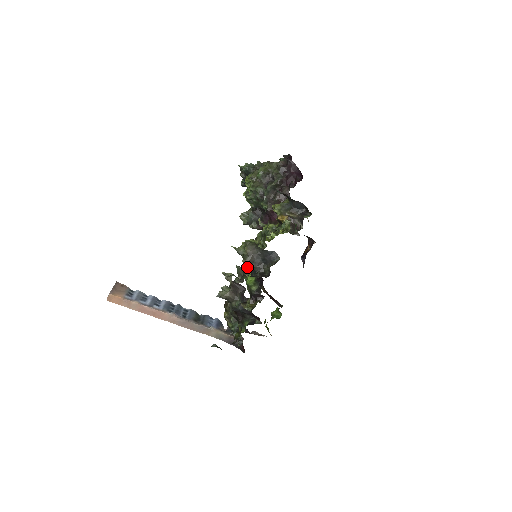
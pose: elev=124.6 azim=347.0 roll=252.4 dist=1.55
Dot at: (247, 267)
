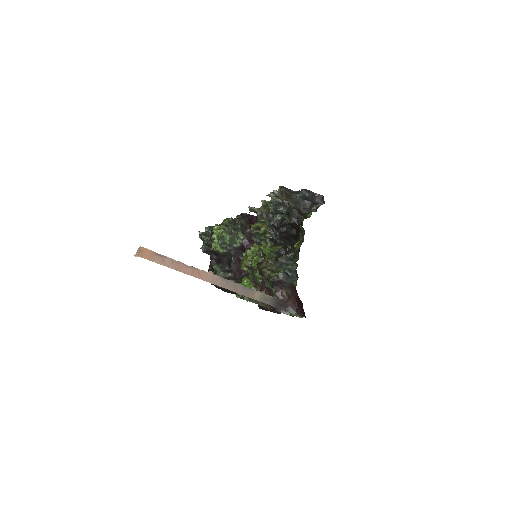
Dot at: occluded
